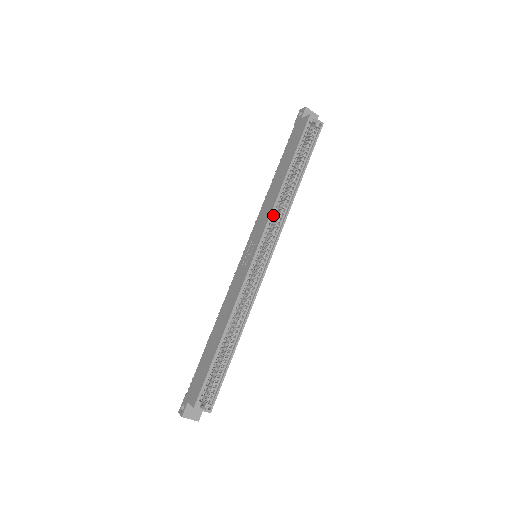
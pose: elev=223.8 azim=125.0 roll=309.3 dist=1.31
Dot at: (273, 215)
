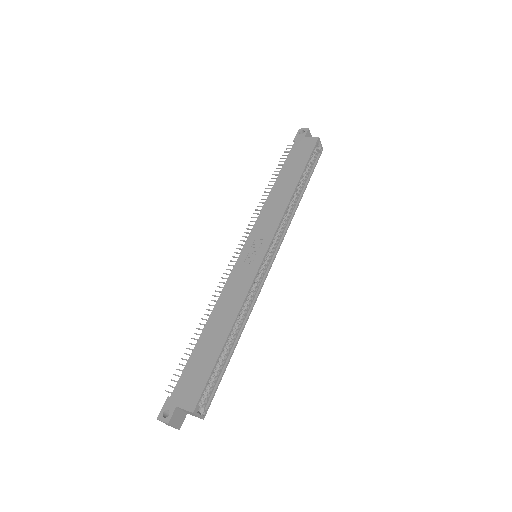
Dot at: (281, 220)
